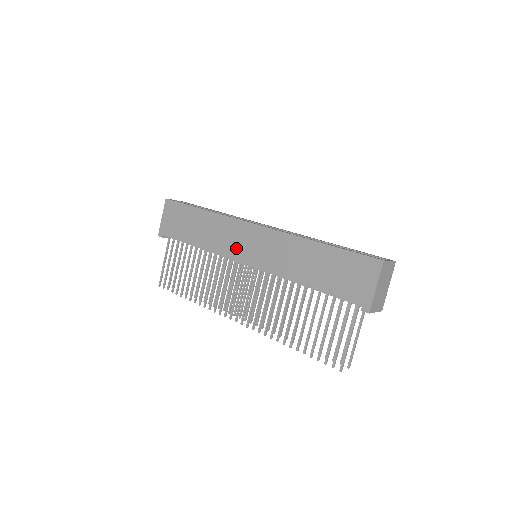
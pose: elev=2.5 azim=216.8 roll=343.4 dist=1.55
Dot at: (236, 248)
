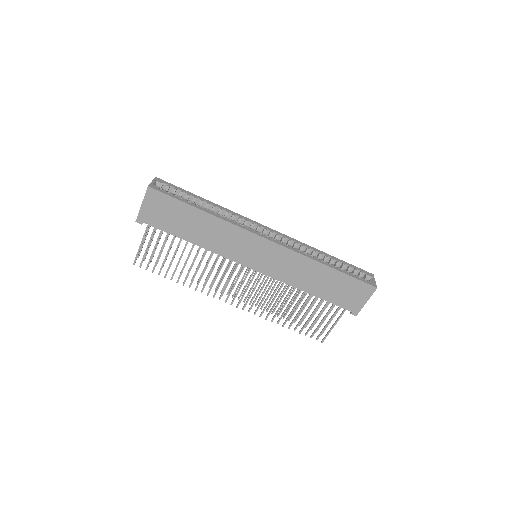
Dot at: (243, 254)
